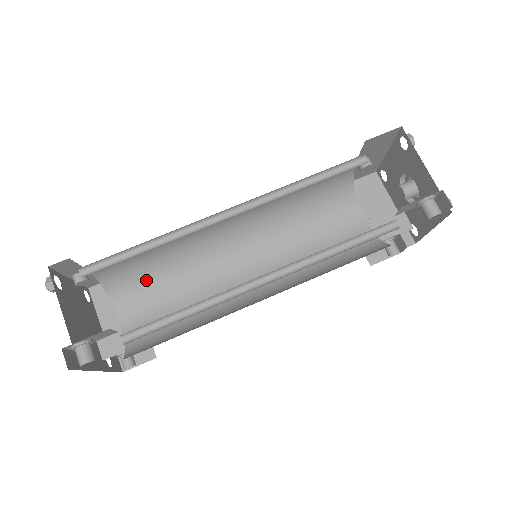
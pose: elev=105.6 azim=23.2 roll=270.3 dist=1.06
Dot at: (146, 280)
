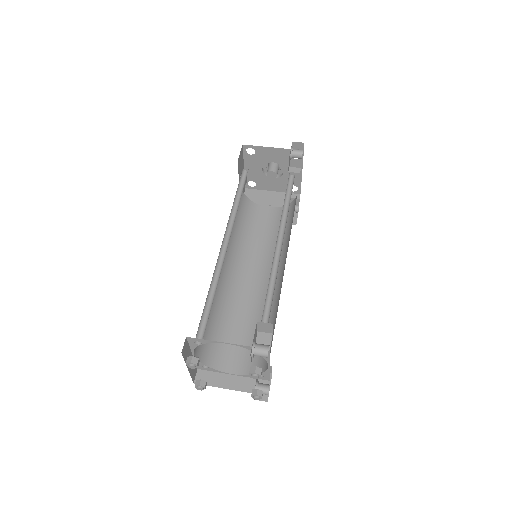
Dot at: (219, 338)
